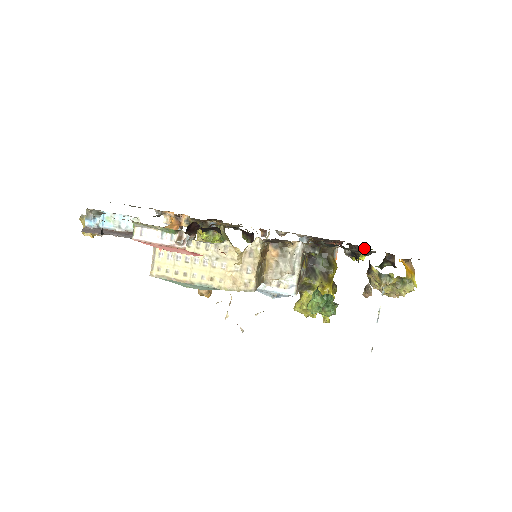
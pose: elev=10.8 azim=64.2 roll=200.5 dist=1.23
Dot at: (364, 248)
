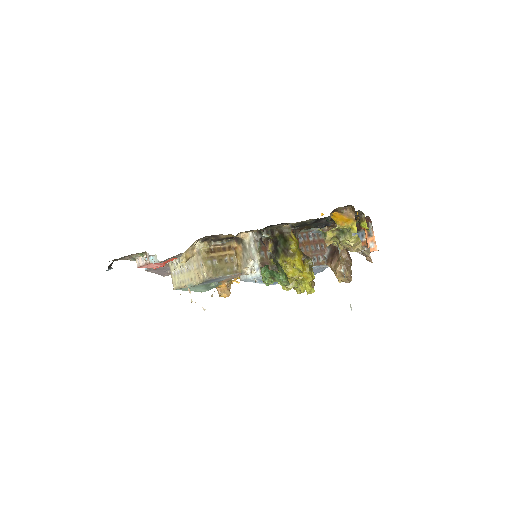
Dot at: (361, 216)
